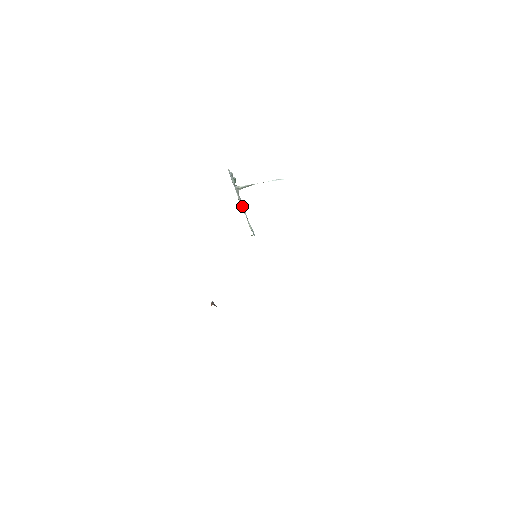
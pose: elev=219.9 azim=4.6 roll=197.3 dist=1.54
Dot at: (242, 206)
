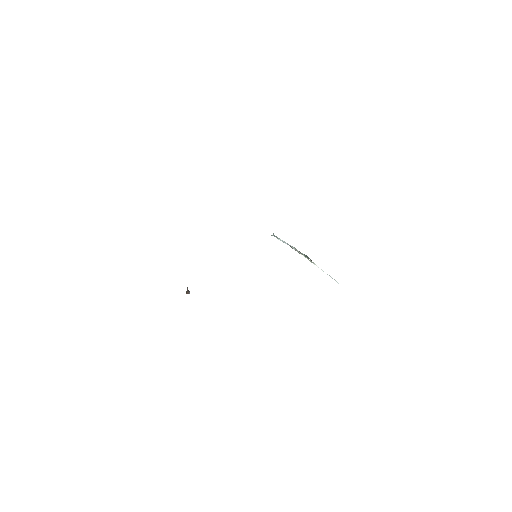
Dot at: (290, 245)
